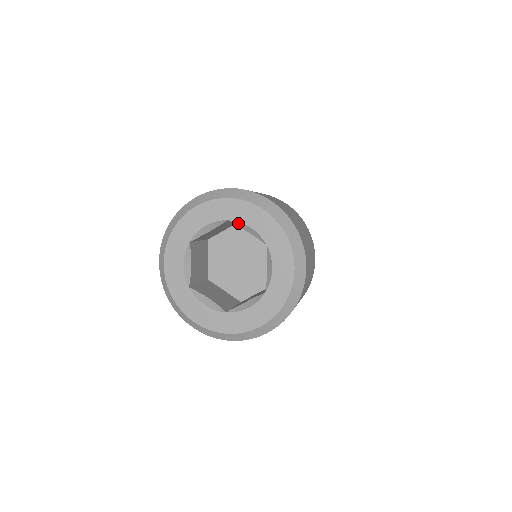
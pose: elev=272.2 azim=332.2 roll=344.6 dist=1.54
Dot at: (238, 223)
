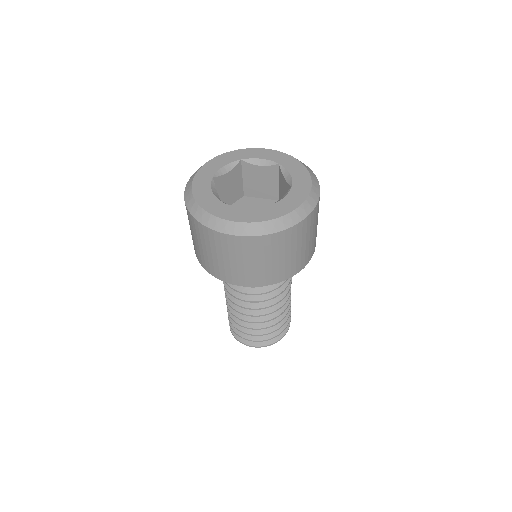
Dot at: (284, 169)
